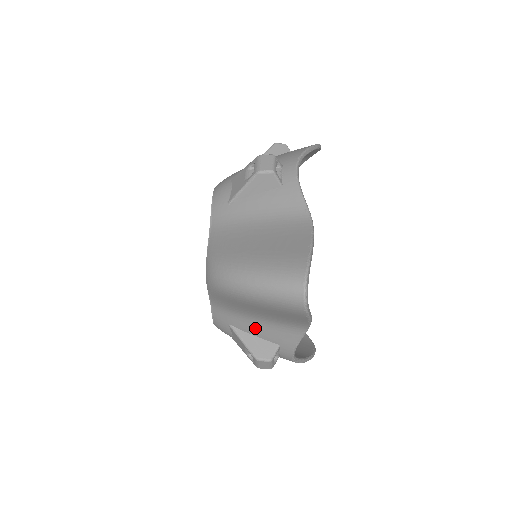
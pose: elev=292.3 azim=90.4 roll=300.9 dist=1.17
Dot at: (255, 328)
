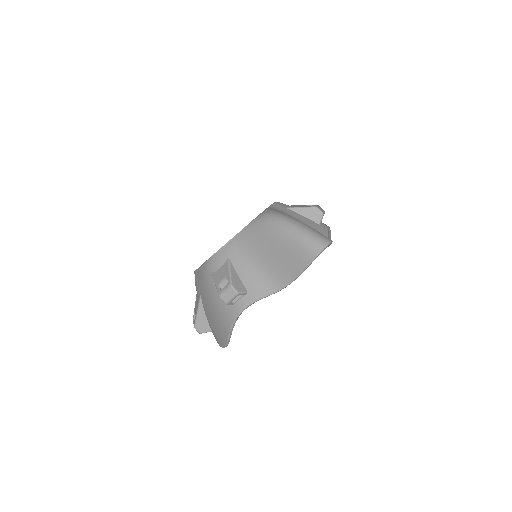
Dot at: (246, 270)
